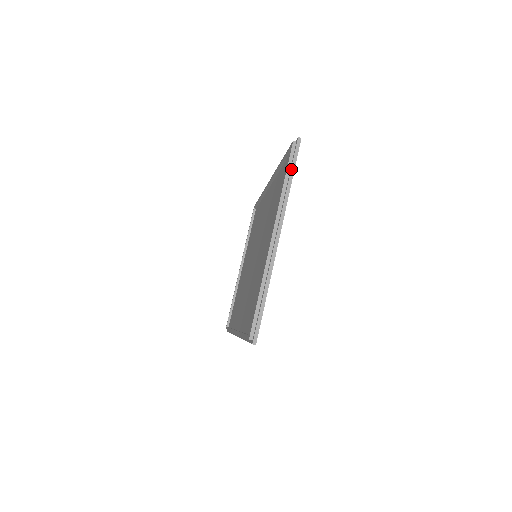
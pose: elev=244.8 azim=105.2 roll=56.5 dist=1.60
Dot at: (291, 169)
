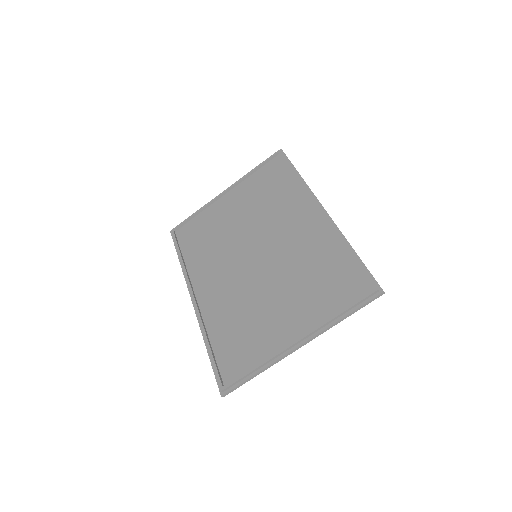
Dot at: (356, 310)
